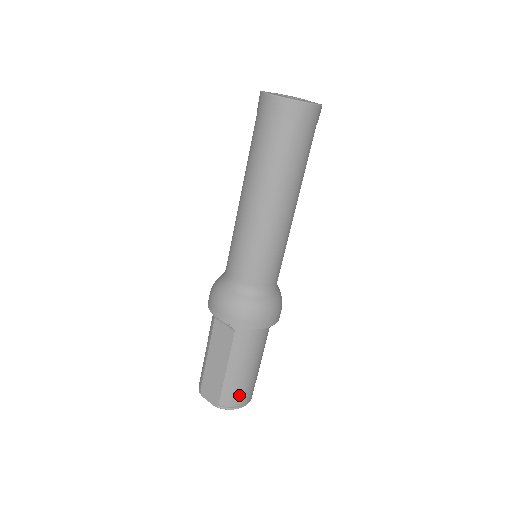
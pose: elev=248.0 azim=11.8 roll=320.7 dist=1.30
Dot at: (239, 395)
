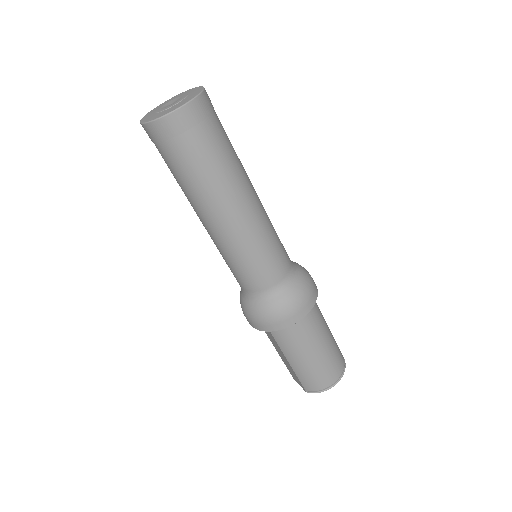
Dot at: (317, 380)
